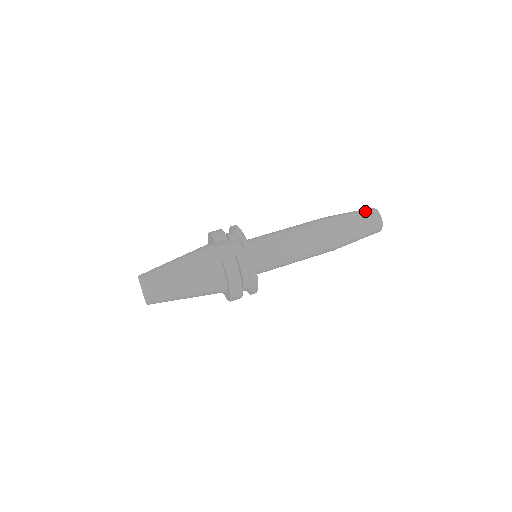
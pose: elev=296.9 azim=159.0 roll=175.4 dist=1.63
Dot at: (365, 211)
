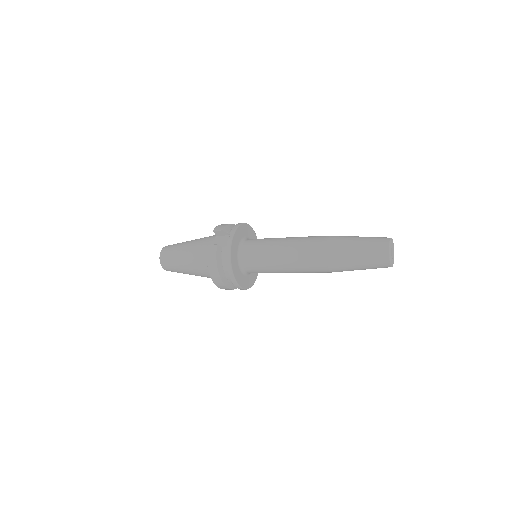
Dot at: (375, 238)
